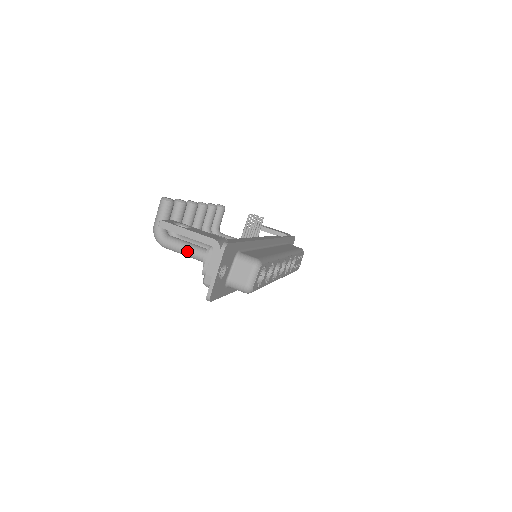
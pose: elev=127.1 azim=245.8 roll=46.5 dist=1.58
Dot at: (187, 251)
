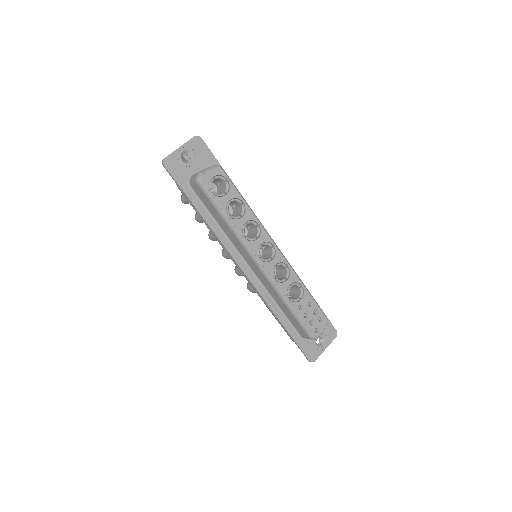
Dot at: occluded
